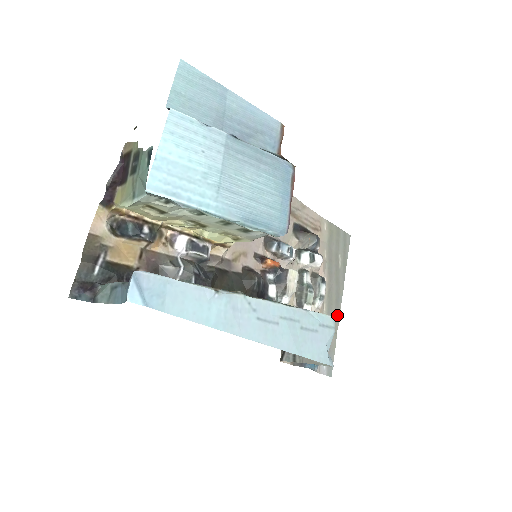
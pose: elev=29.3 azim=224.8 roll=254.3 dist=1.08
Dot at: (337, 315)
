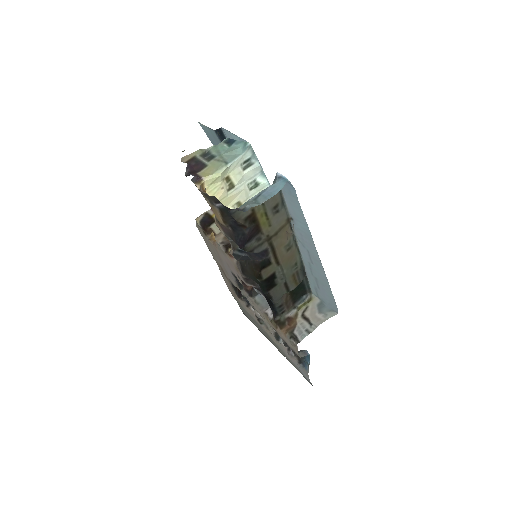
Dot at: (280, 352)
